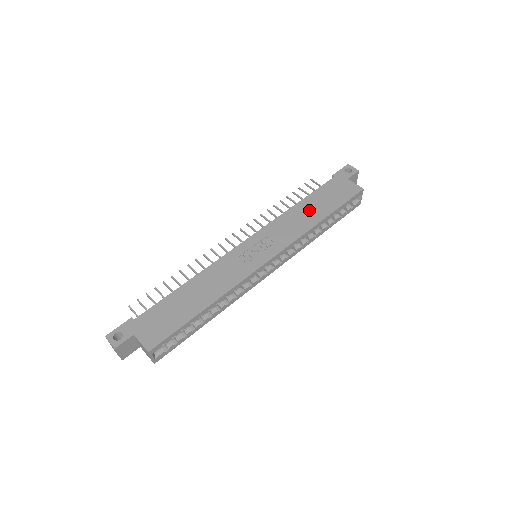
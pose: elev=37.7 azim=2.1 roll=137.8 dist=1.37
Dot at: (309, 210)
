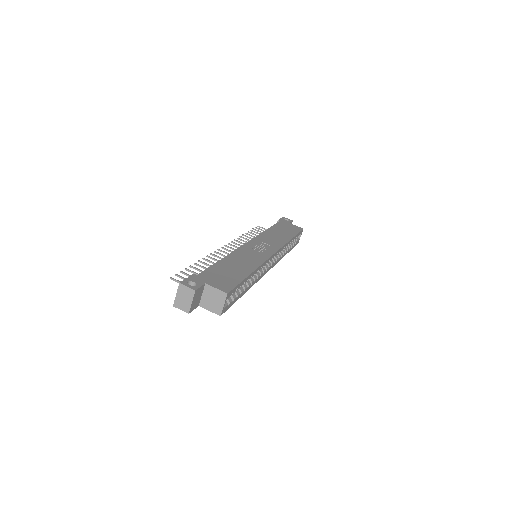
Dot at: (279, 233)
